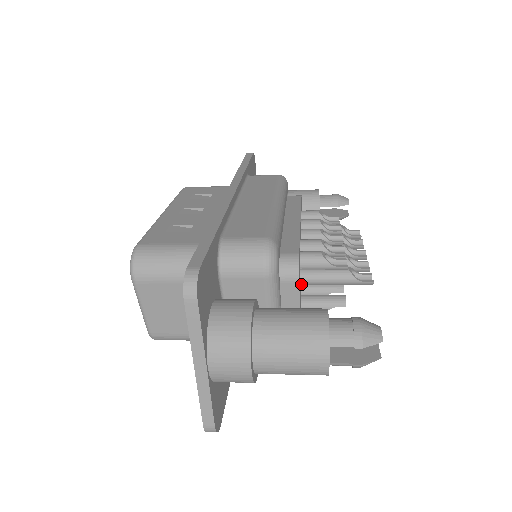
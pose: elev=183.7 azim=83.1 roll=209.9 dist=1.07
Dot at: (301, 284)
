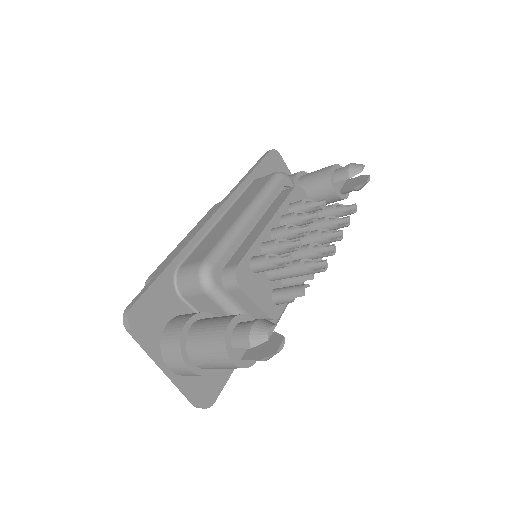
Dot at: (272, 280)
